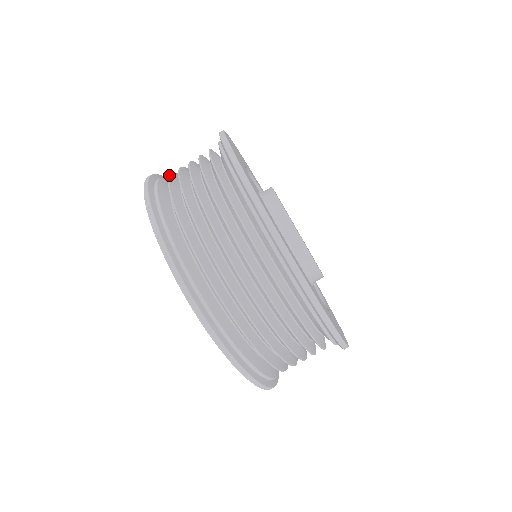
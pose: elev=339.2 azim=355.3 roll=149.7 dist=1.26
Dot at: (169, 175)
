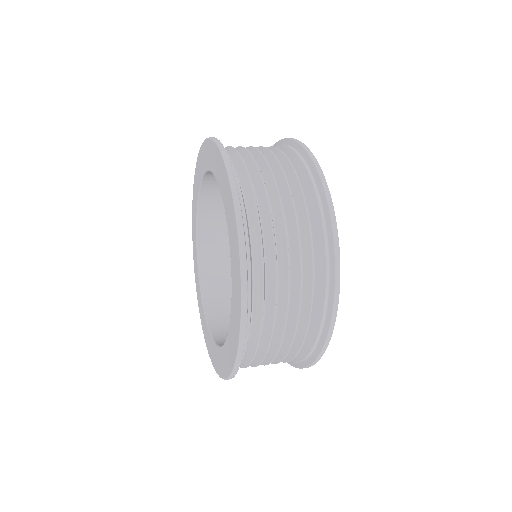
Dot at: occluded
